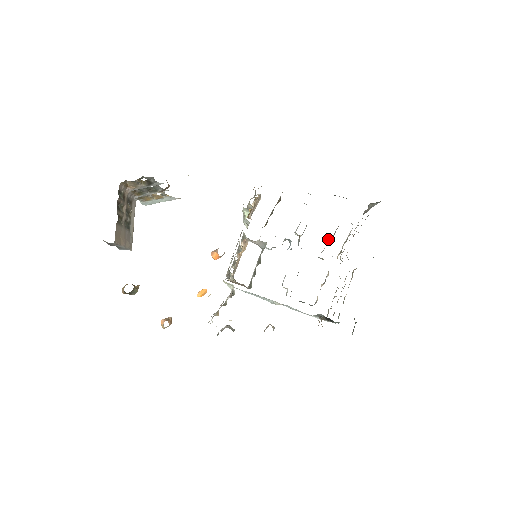
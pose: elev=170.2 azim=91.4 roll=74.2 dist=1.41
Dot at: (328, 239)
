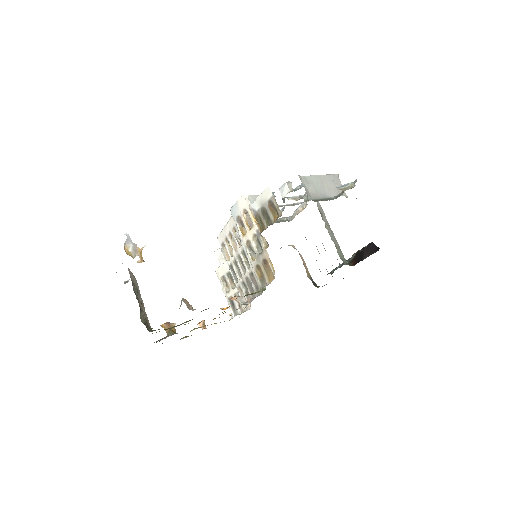
Dot at: occluded
